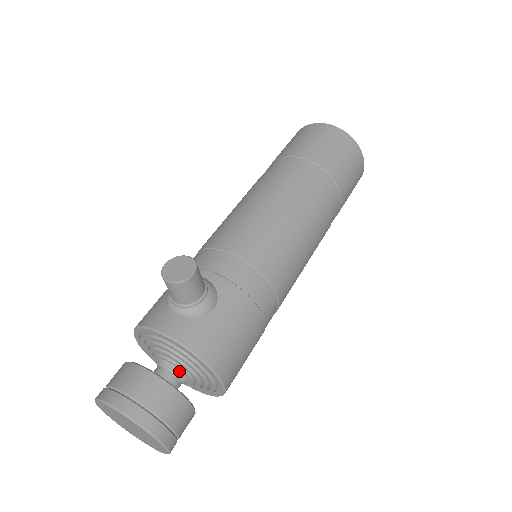
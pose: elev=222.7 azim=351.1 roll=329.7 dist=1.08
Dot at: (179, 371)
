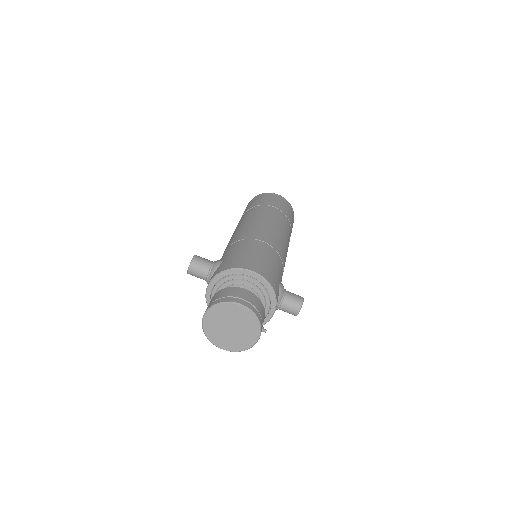
Dot at: occluded
